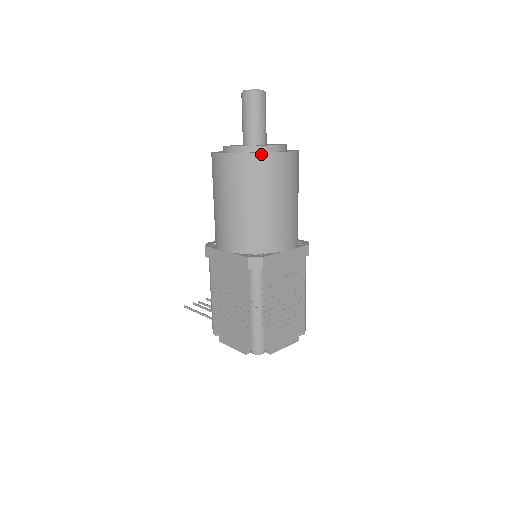
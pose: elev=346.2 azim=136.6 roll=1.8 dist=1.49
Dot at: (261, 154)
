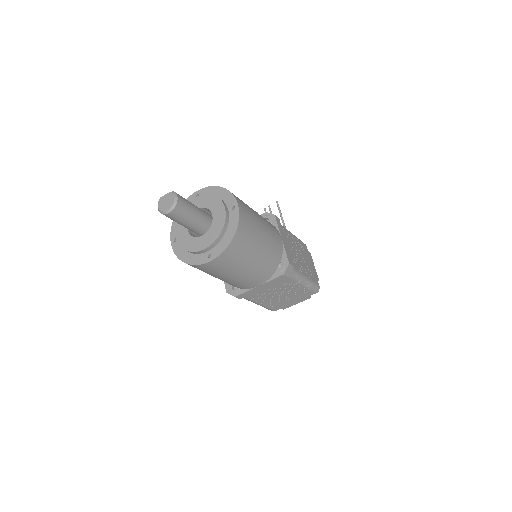
Dot at: (190, 265)
